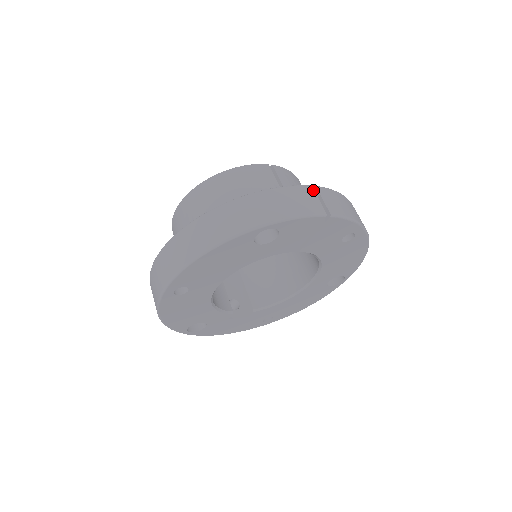
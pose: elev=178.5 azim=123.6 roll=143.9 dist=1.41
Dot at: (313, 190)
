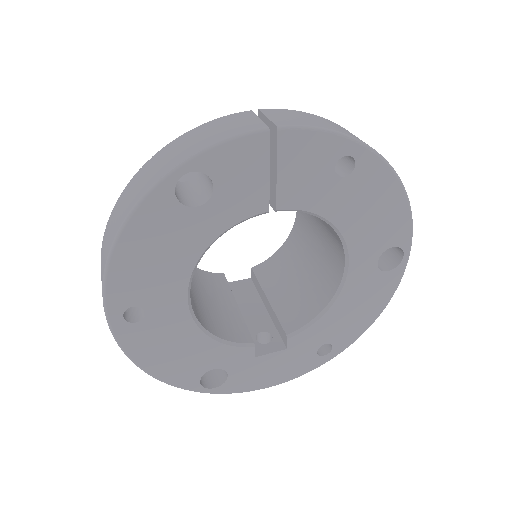
Dot at: (252, 113)
